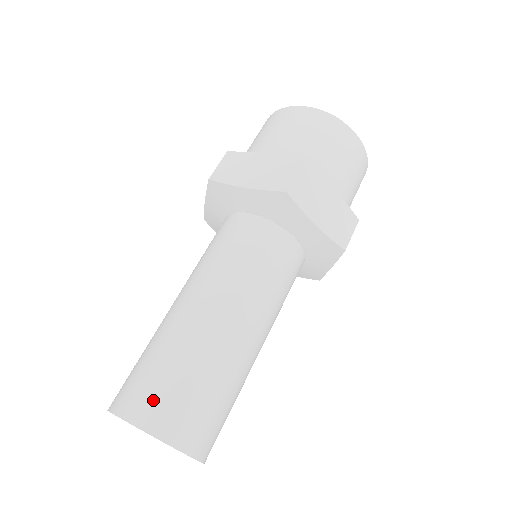
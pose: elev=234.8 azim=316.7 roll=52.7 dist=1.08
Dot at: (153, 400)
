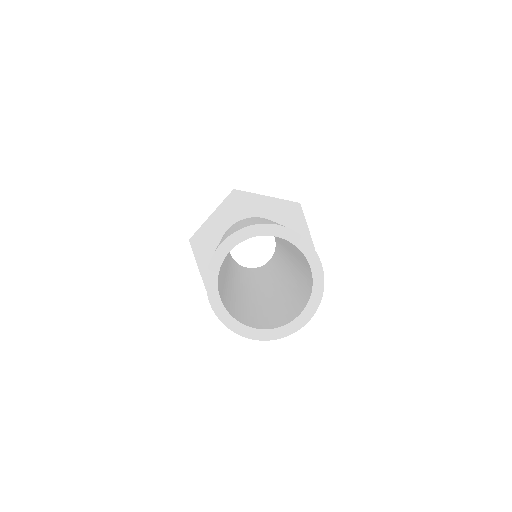
Dot at: occluded
